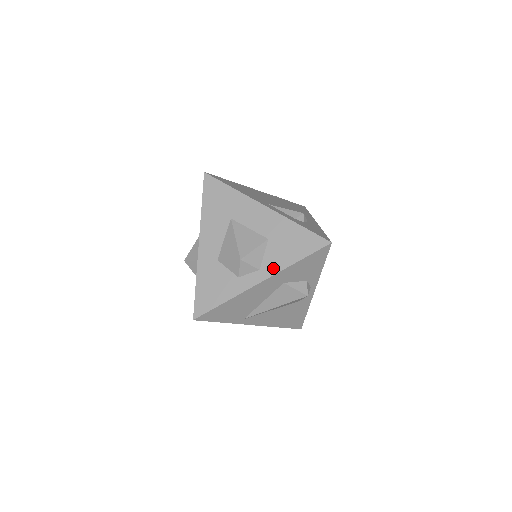
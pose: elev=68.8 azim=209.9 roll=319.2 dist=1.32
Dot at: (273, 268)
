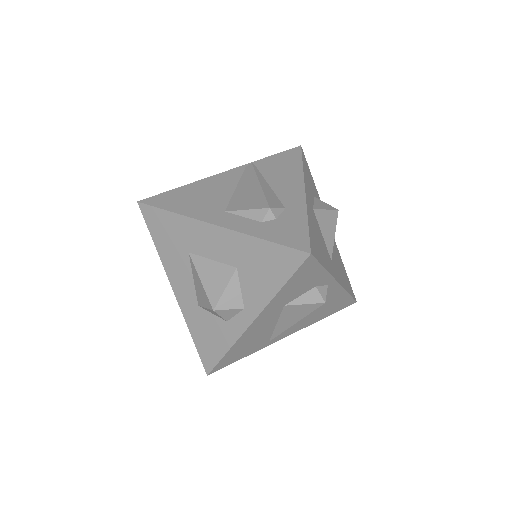
Dot at: (257, 303)
